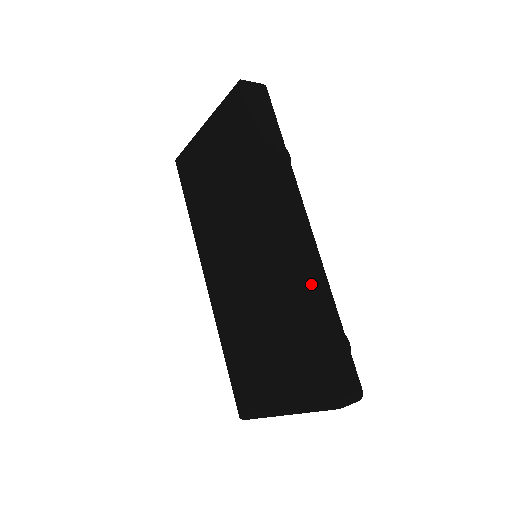
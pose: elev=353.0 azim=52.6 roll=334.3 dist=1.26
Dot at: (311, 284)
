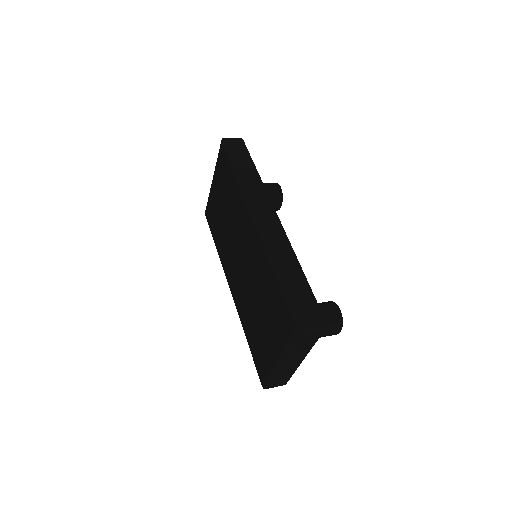
Dot at: (277, 250)
